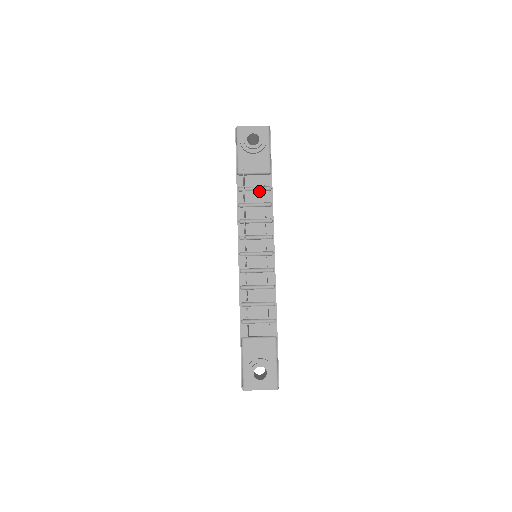
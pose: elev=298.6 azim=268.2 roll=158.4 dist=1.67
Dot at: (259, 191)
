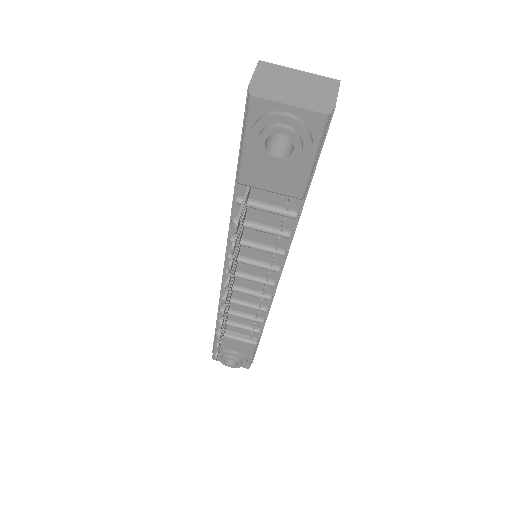
Dot at: (274, 211)
